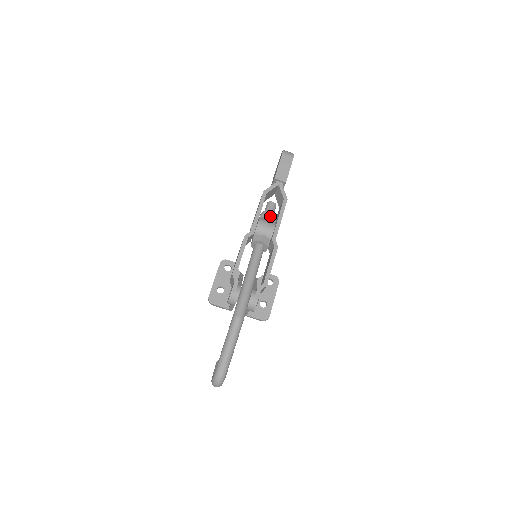
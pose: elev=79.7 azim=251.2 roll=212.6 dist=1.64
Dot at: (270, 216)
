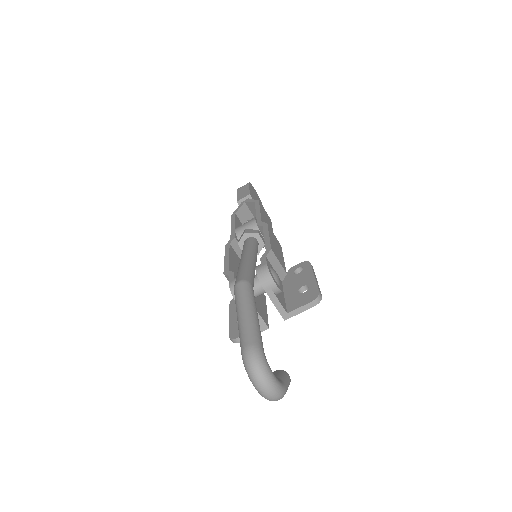
Dot at: occluded
